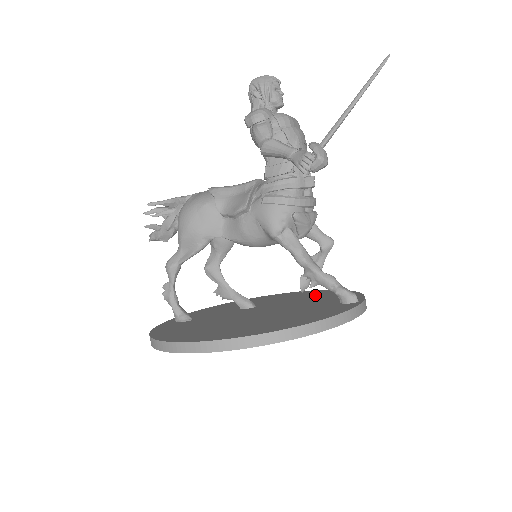
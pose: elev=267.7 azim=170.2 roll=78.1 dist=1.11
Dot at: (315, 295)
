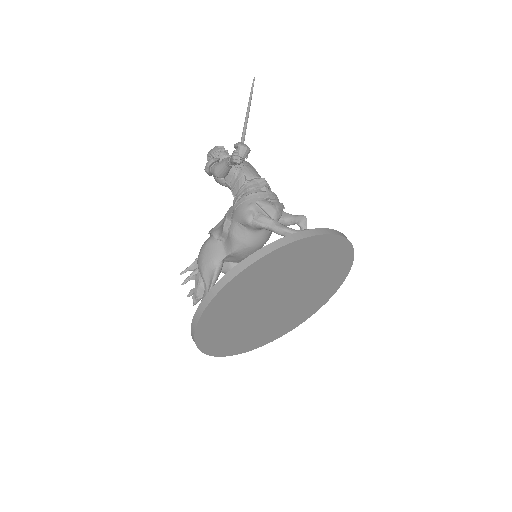
Dot at: occluded
